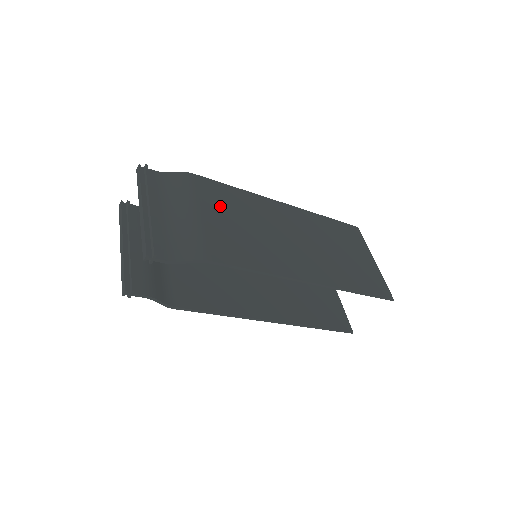
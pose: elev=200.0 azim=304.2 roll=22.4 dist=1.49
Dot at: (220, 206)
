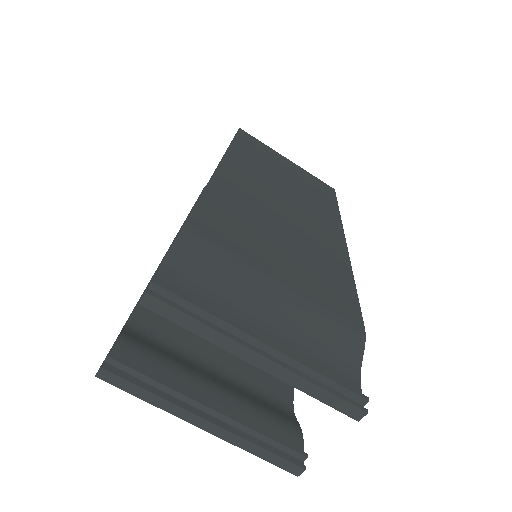
Dot at: (253, 242)
